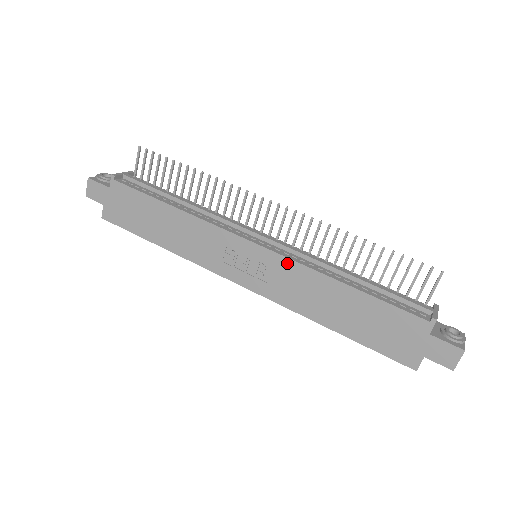
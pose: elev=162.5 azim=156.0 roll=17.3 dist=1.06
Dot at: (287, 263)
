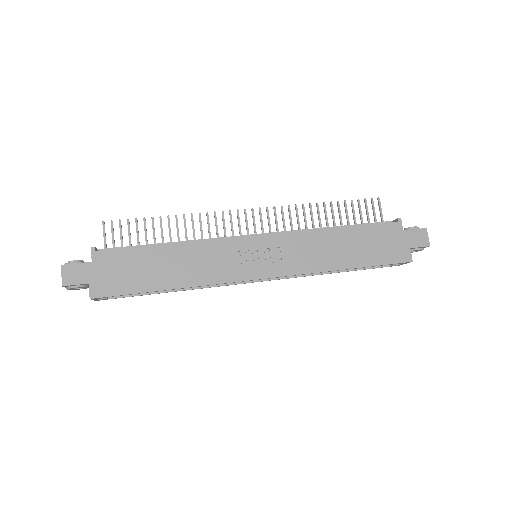
Dot at: (289, 237)
